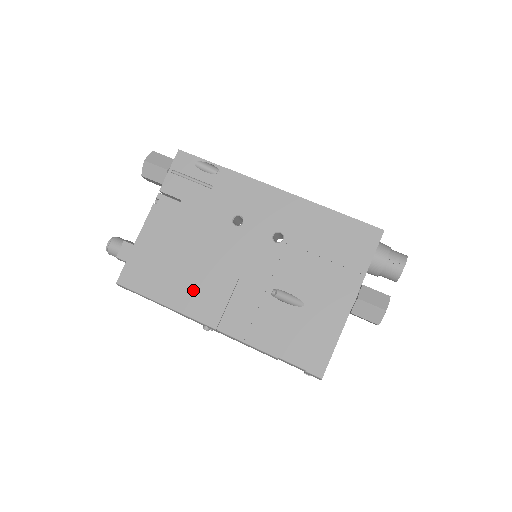
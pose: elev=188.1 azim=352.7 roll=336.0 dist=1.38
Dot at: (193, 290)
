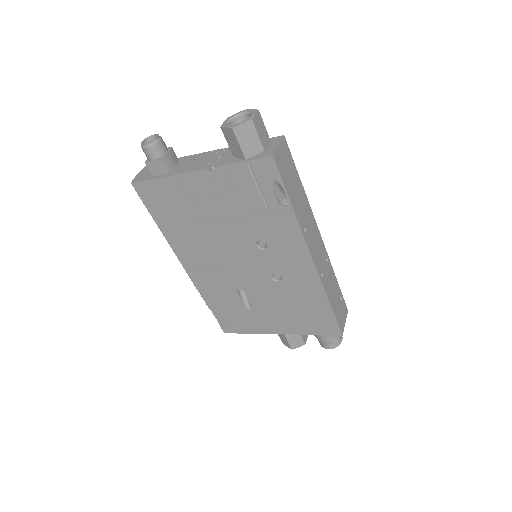
Dot at: (188, 242)
